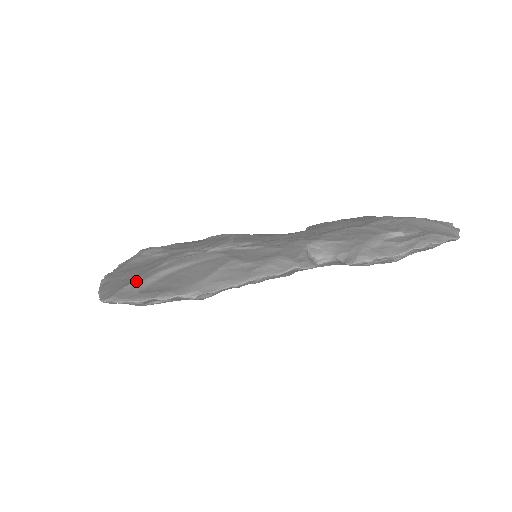
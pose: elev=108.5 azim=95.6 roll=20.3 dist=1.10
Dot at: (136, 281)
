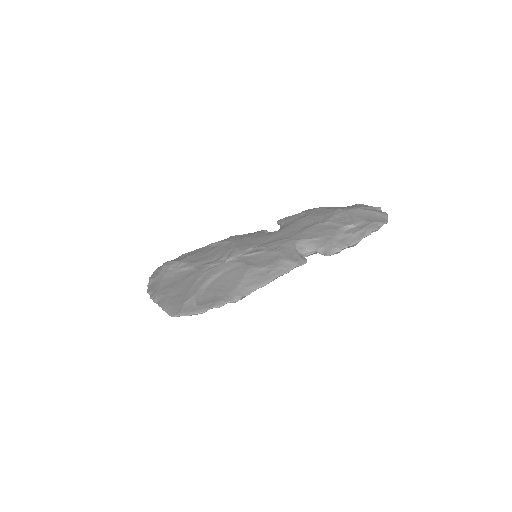
Dot at: (190, 297)
